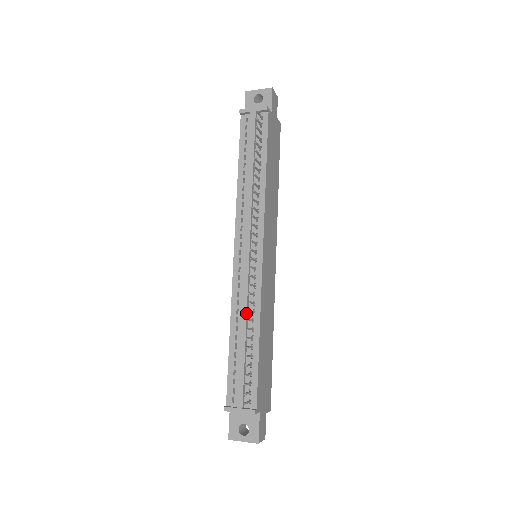
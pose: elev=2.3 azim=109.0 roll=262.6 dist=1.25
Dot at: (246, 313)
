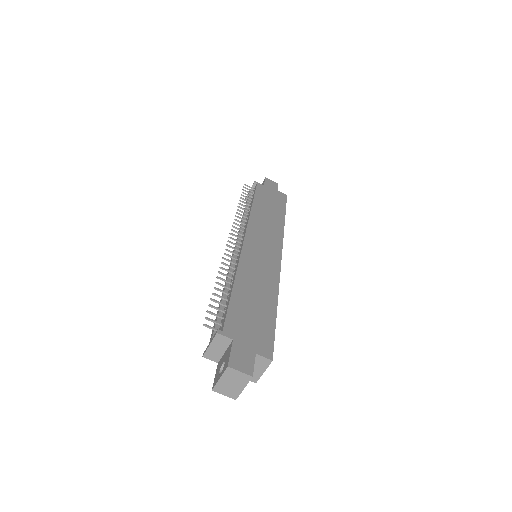
Dot at: (227, 277)
